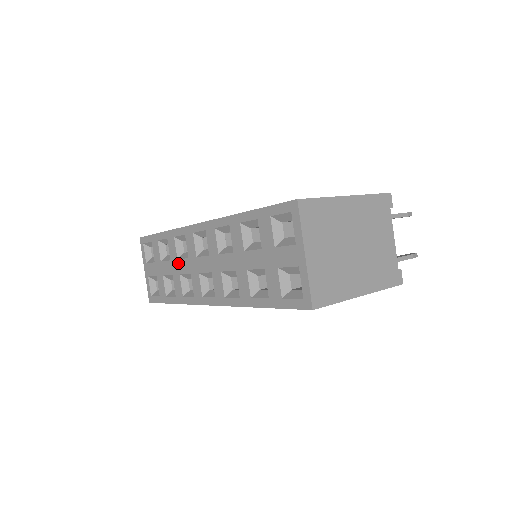
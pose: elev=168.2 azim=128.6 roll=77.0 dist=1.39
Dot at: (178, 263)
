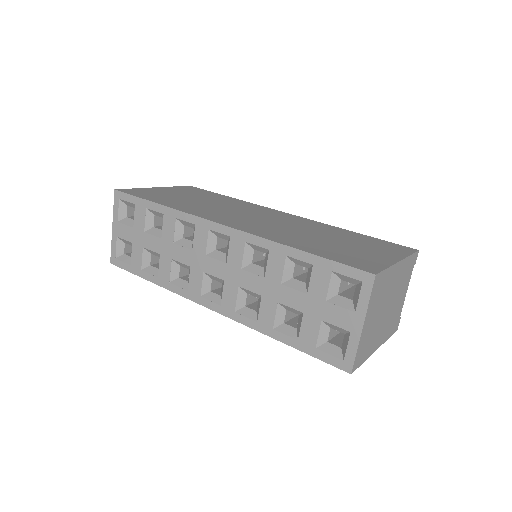
Dot at: (173, 247)
